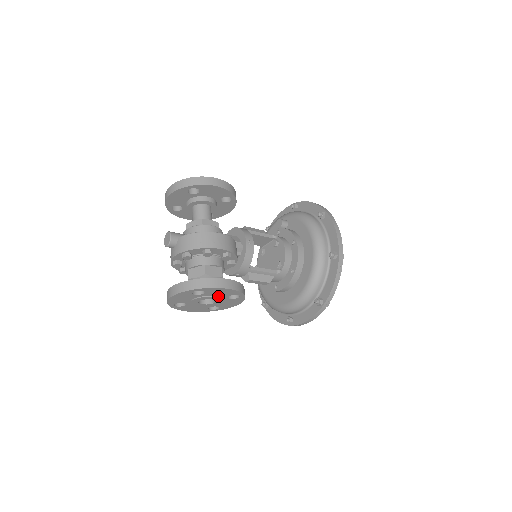
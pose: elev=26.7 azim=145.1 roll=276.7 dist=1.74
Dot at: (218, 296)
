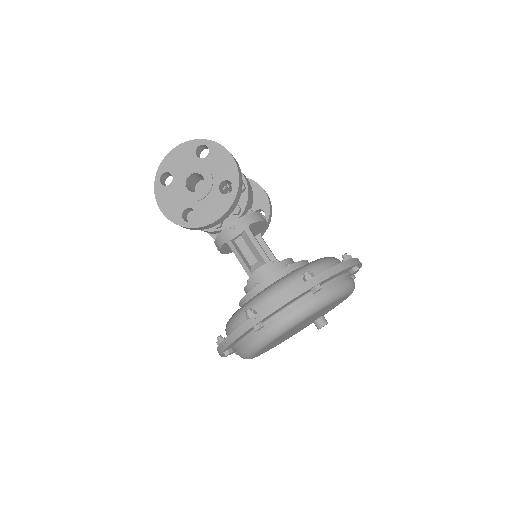
Dot at: (213, 175)
